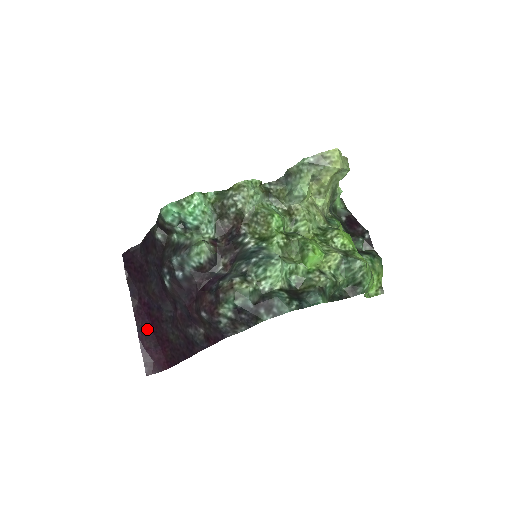
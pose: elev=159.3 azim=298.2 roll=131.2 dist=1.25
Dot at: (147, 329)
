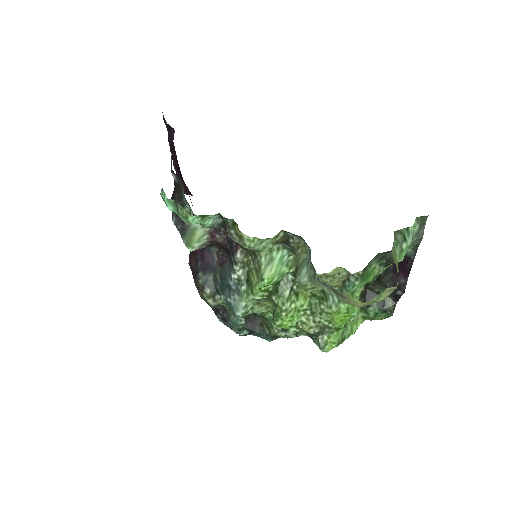
Dot at: (181, 177)
